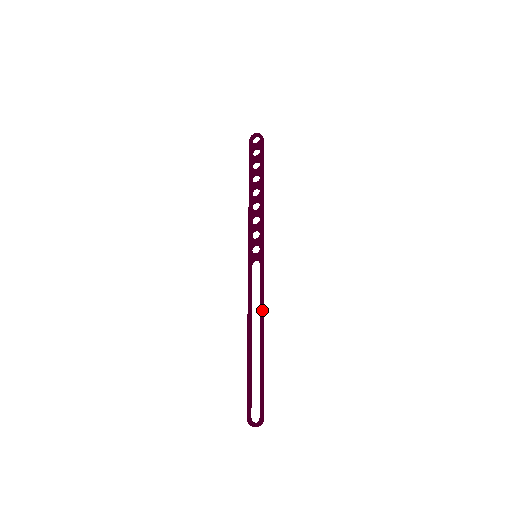
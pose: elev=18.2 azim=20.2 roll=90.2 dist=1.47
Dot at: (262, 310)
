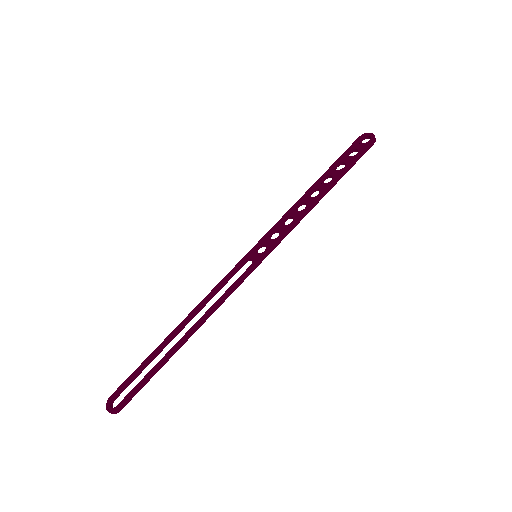
Dot at: (210, 311)
